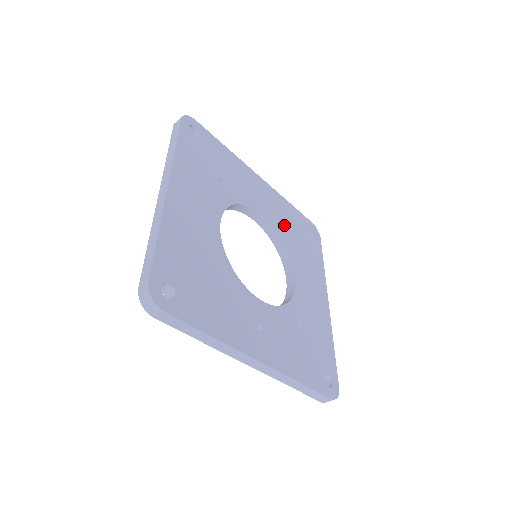
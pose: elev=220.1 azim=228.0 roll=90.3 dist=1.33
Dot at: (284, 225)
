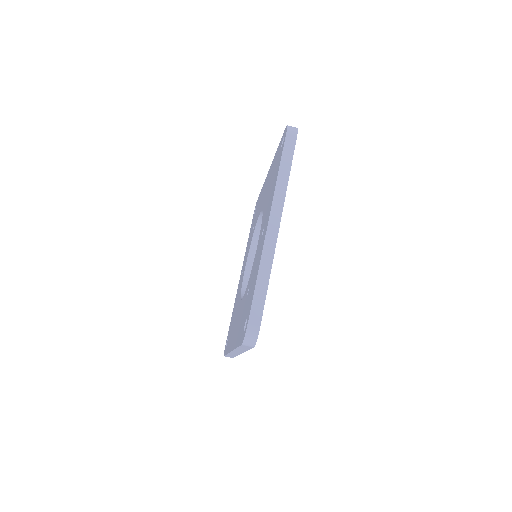
Dot at: occluded
